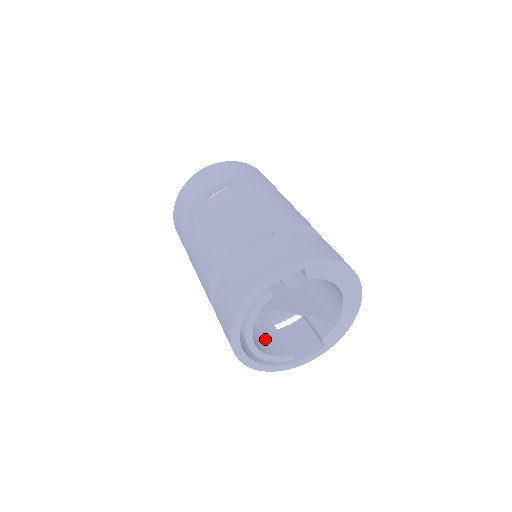
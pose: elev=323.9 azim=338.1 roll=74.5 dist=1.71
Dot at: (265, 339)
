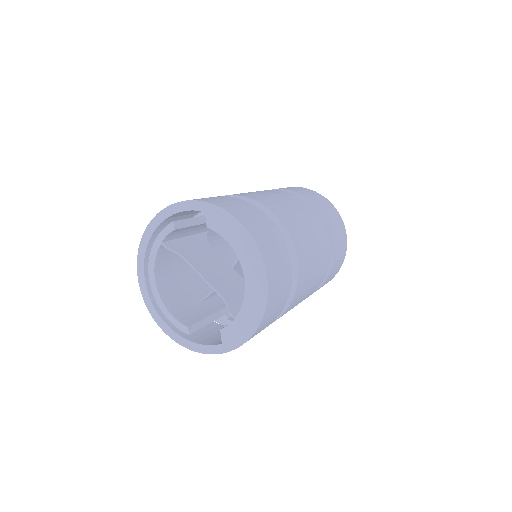
Dot at: (187, 307)
